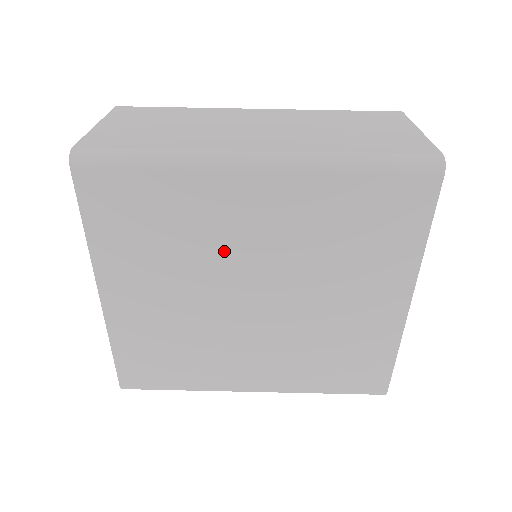
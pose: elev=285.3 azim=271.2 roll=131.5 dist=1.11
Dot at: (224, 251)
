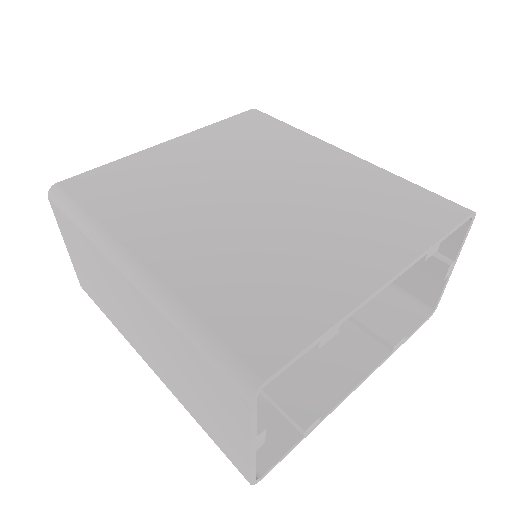
Dot at: (276, 166)
